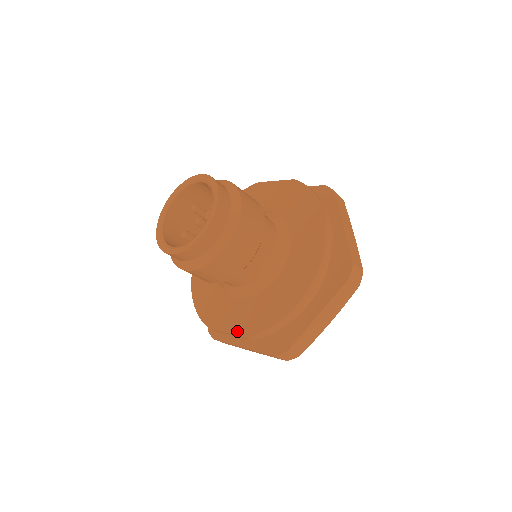
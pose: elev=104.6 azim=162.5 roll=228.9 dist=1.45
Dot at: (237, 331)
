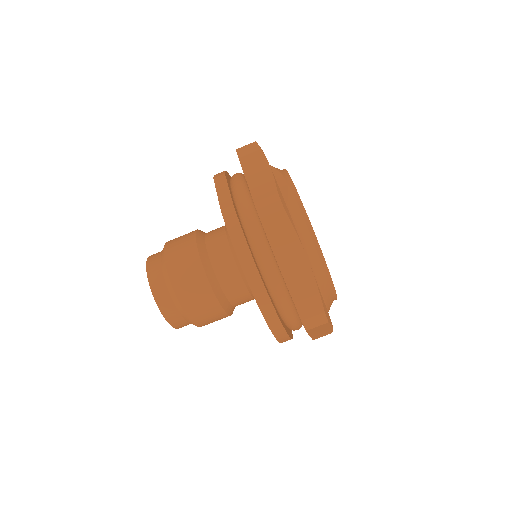
Dot at: occluded
